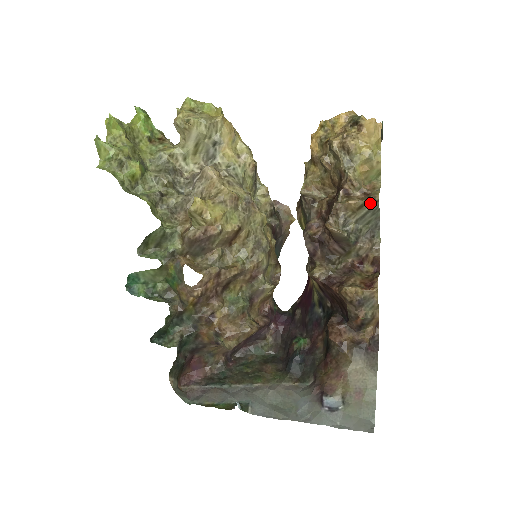
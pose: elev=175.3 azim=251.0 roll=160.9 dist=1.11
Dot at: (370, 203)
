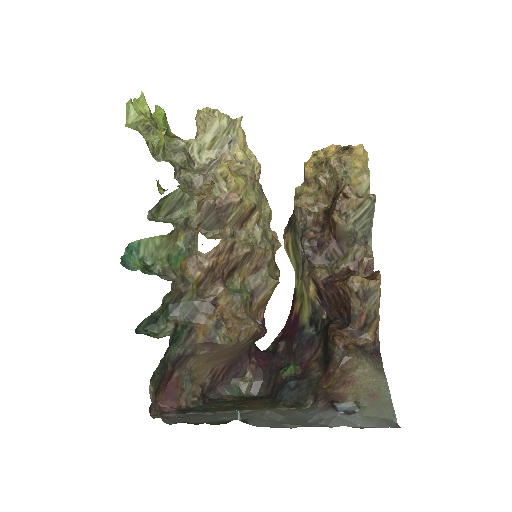
Dot at: (369, 201)
